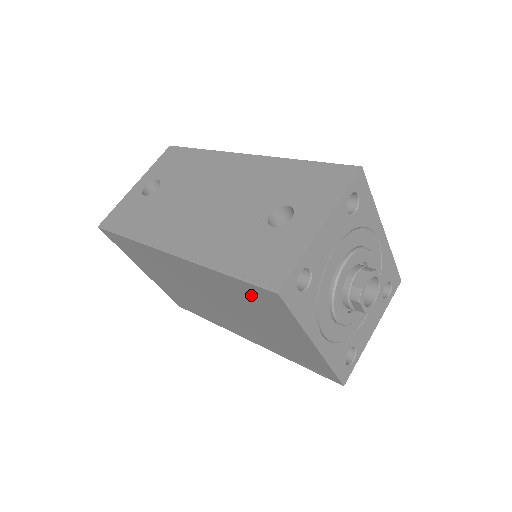
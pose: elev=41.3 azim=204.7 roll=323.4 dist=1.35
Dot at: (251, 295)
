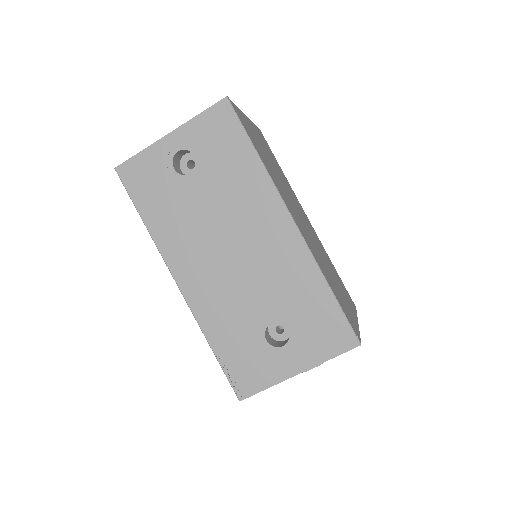
Dot at: occluded
